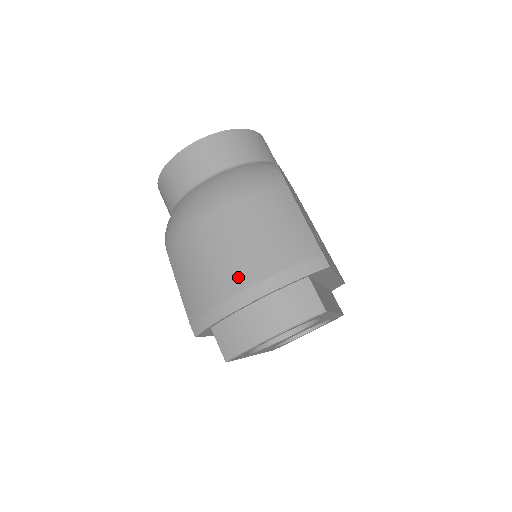
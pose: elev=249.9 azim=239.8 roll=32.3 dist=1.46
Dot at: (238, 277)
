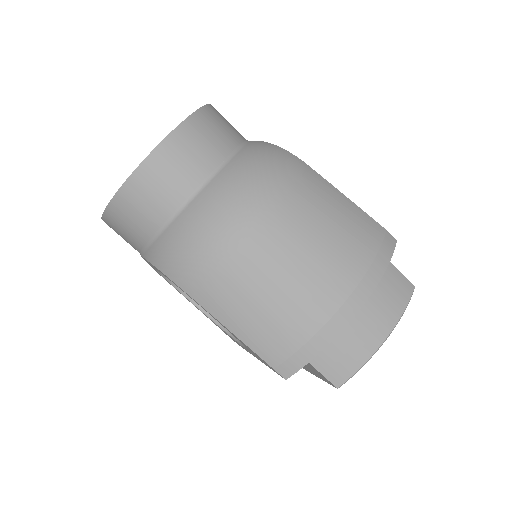
Dot at: (331, 290)
